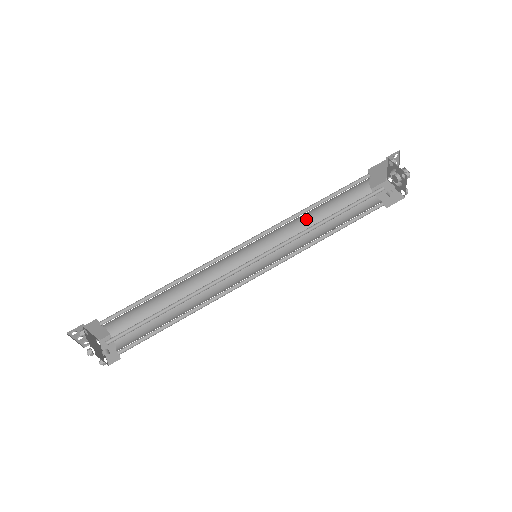
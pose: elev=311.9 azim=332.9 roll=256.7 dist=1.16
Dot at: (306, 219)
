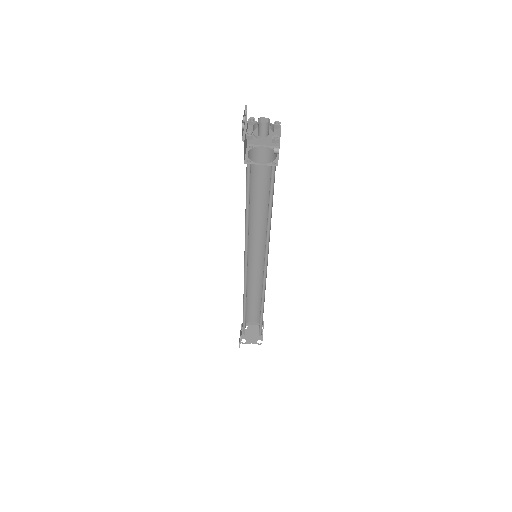
Dot at: occluded
